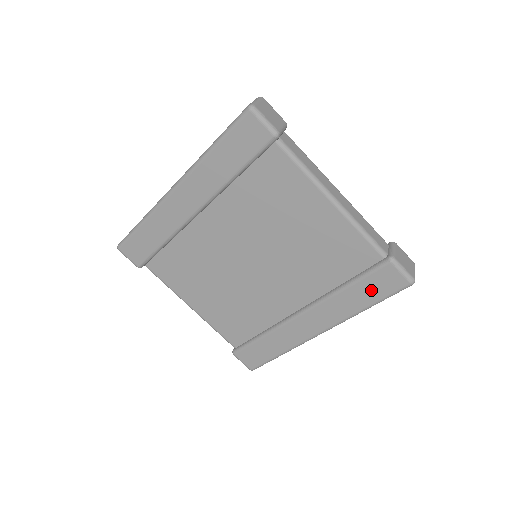
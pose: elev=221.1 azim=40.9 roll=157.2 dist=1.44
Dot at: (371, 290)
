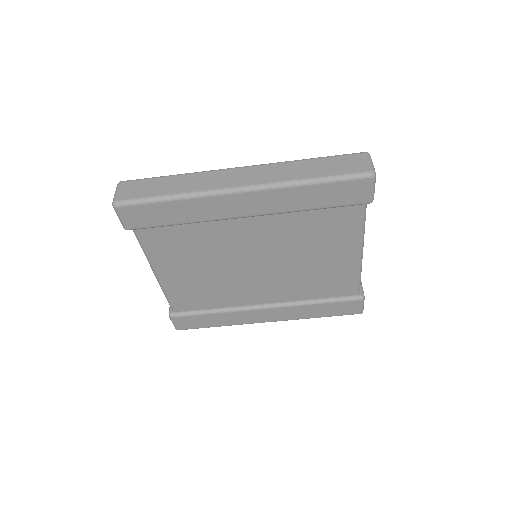
Dot at: (332, 310)
